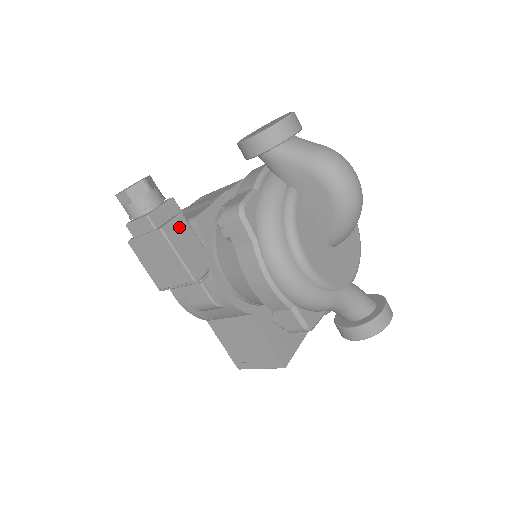
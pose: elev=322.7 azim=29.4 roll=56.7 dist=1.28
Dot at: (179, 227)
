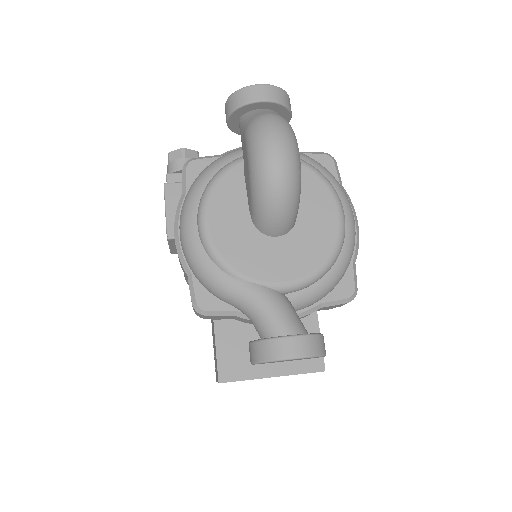
Dot at: occluded
